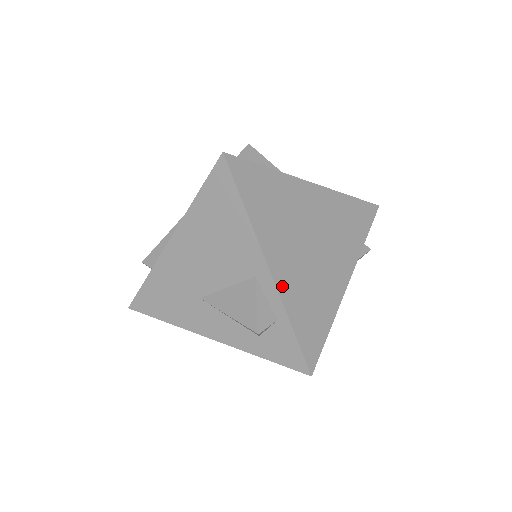
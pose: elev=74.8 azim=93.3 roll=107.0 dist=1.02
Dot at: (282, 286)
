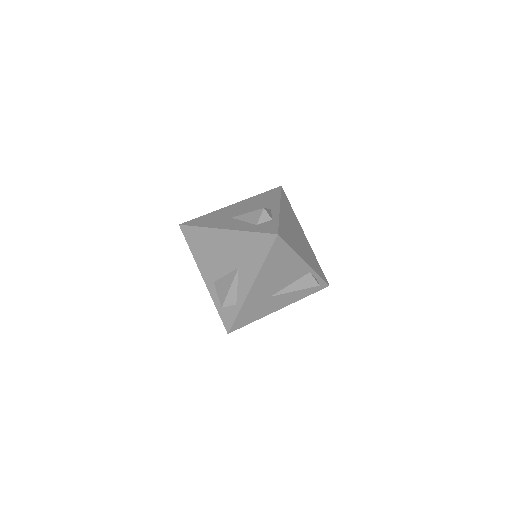
Dot at: (282, 215)
